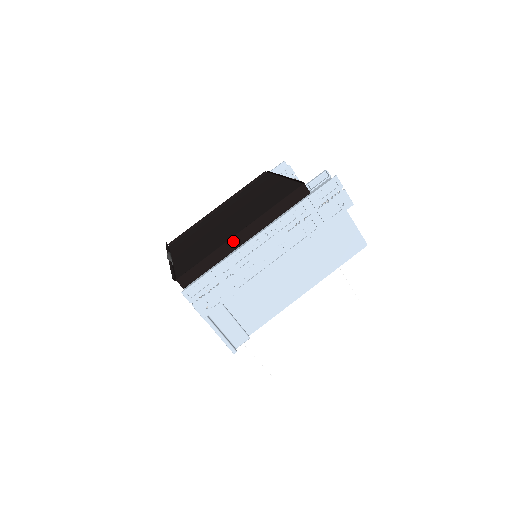
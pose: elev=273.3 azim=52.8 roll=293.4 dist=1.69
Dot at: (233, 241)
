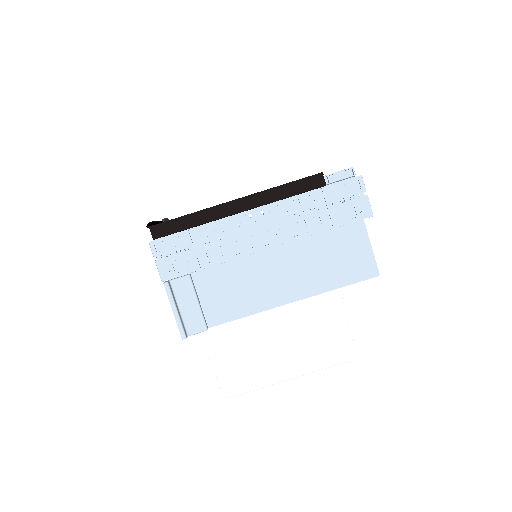
Dot at: (223, 207)
